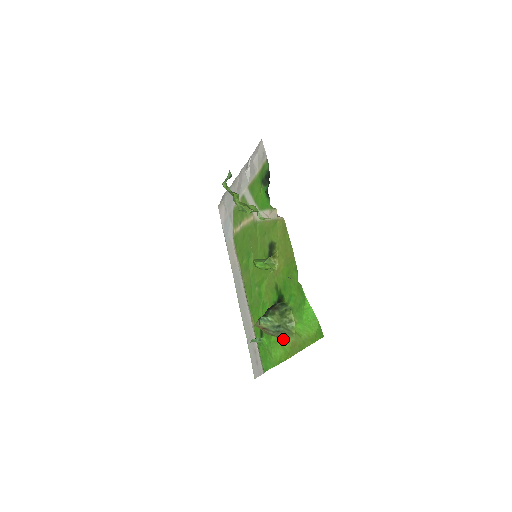
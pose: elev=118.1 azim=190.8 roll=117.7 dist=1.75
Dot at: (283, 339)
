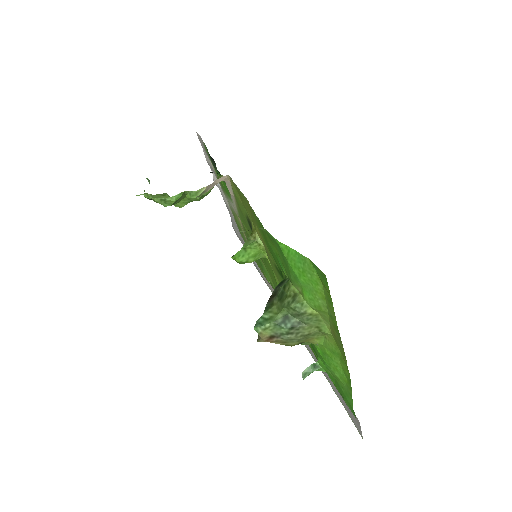
Dot at: (323, 338)
